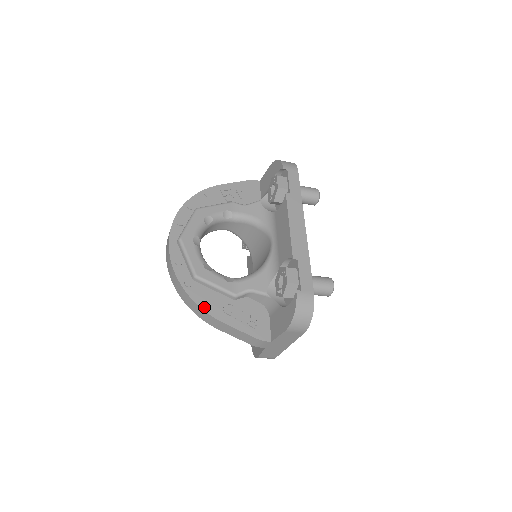
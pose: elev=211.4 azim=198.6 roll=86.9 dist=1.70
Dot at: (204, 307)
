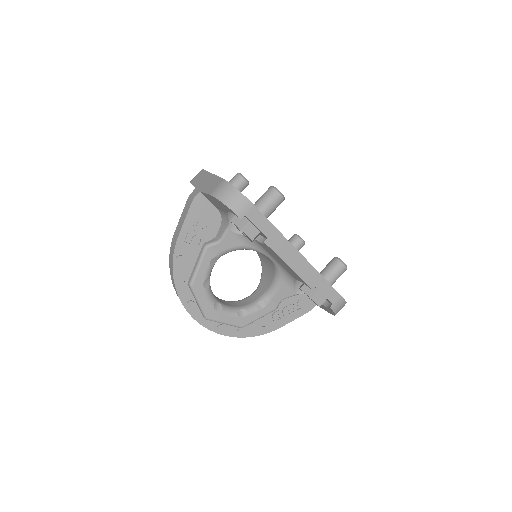
Dot at: (263, 333)
